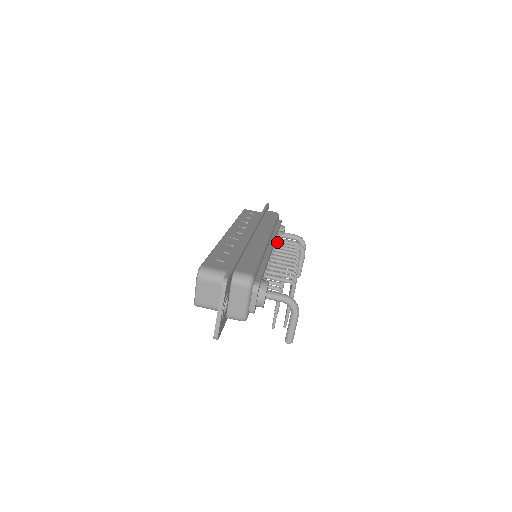
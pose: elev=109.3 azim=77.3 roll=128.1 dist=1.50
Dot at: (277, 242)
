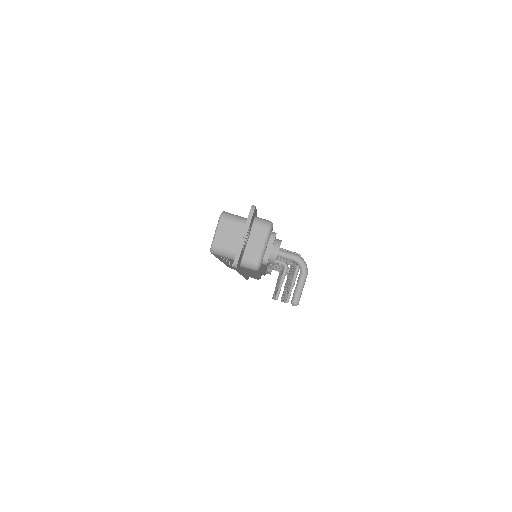
Dot at: occluded
